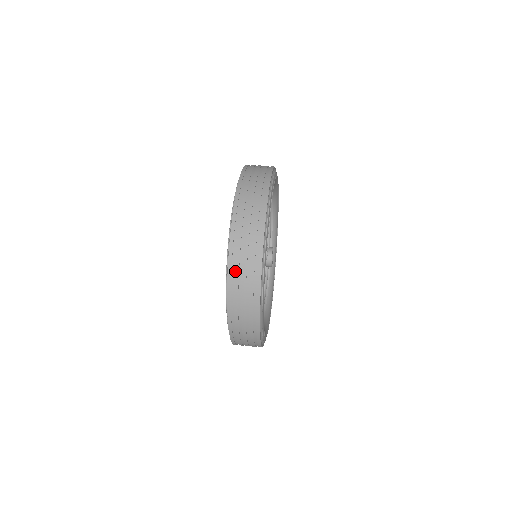
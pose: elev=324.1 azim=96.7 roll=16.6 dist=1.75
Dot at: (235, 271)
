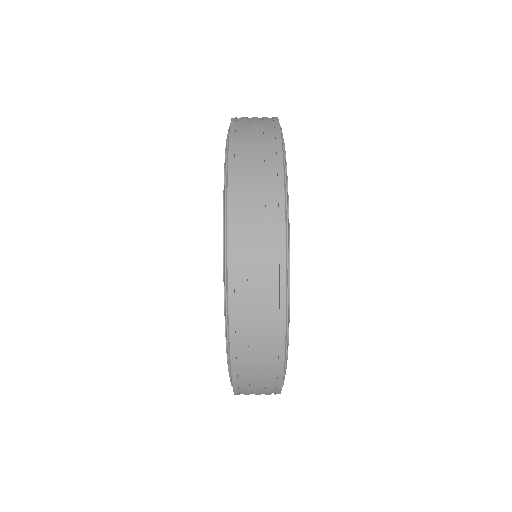
Dot at: (241, 332)
